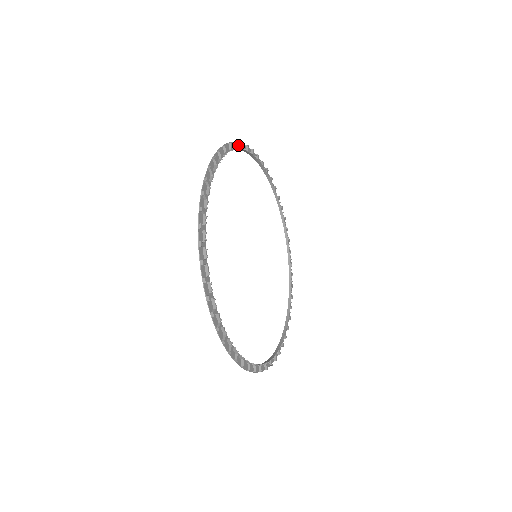
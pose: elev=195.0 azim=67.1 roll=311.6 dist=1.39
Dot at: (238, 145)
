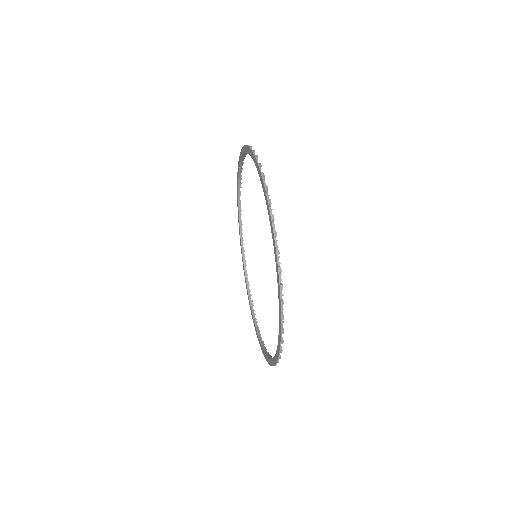
Dot at: (253, 155)
